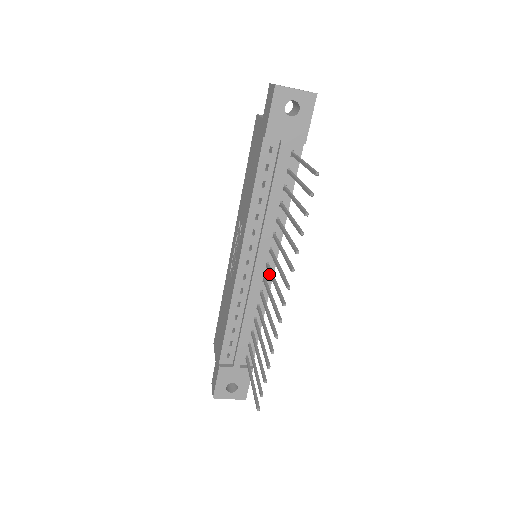
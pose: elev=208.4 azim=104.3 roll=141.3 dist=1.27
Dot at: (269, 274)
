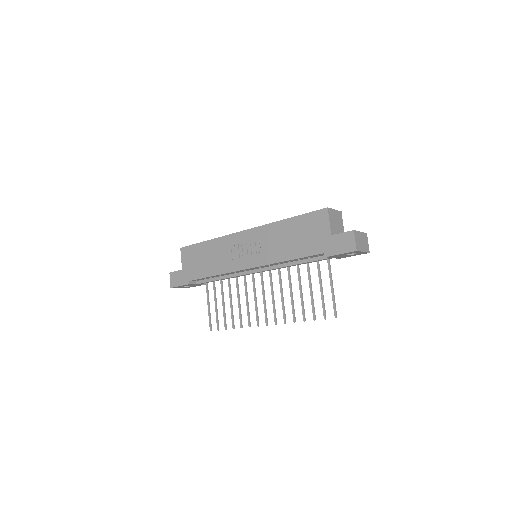
Dot at: occluded
